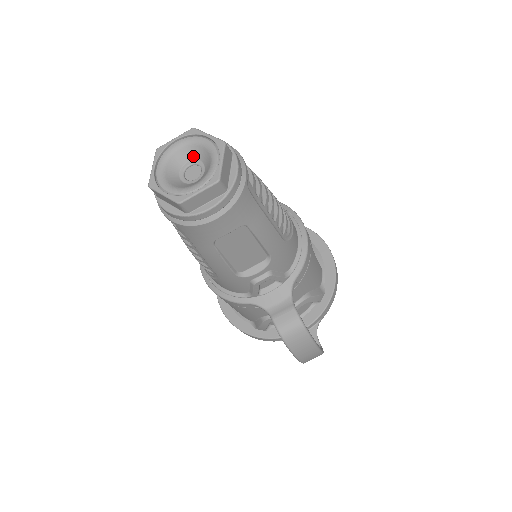
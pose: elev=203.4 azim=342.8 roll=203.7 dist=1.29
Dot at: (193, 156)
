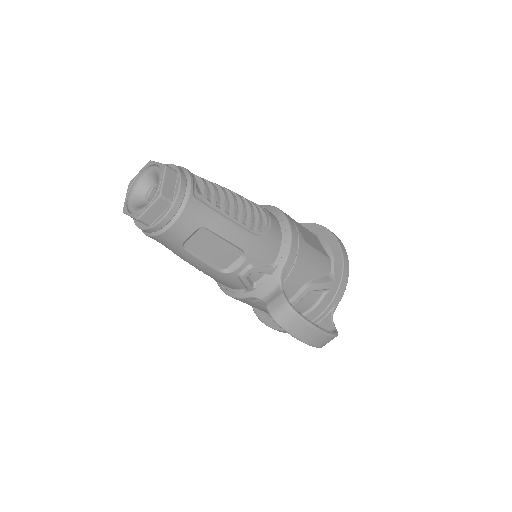
Dot at: (152, 182)
